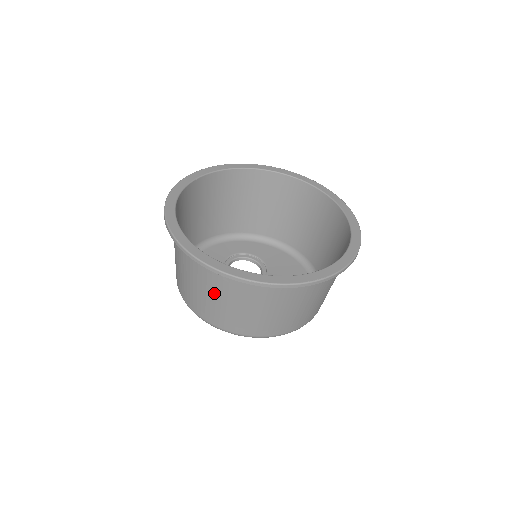
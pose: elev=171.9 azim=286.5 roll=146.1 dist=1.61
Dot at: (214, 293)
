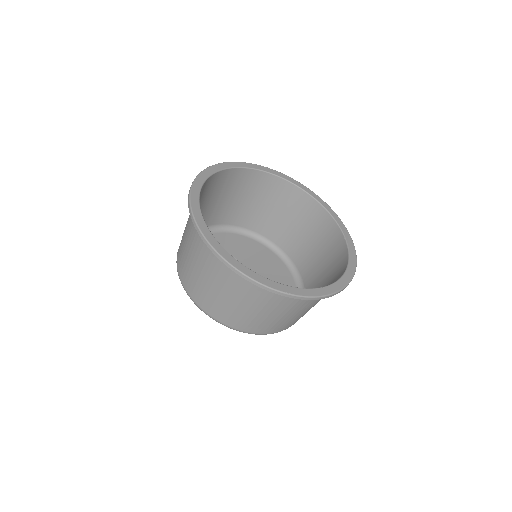
Dot at: (302, 310)
